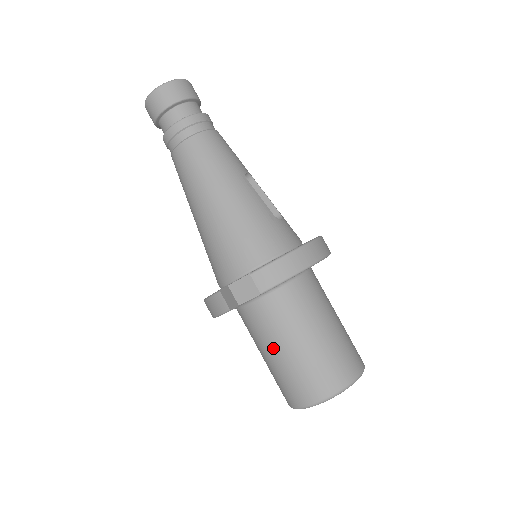
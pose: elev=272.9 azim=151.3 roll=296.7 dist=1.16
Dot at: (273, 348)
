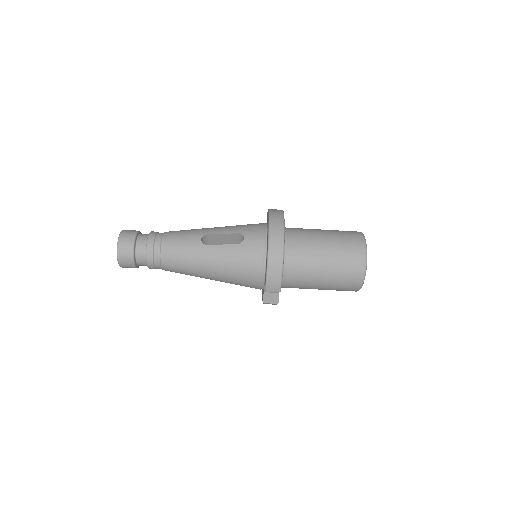
Dot at: occluded
